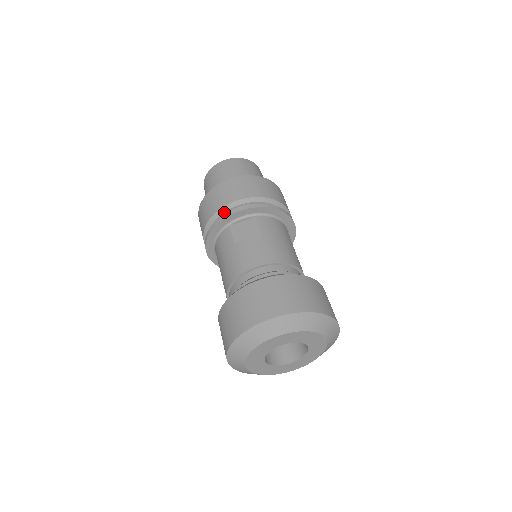
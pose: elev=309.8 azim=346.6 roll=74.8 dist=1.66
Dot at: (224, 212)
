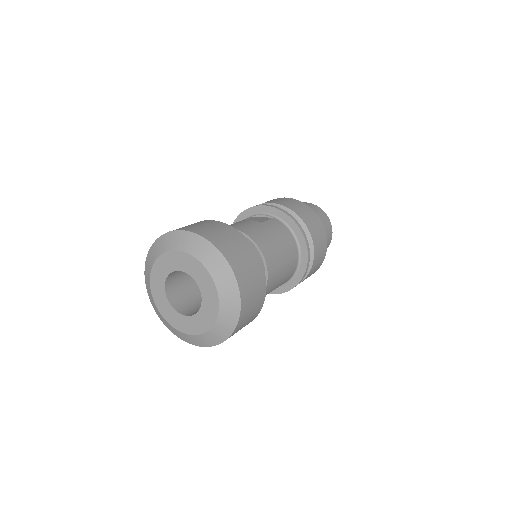
Dot at: occluded
